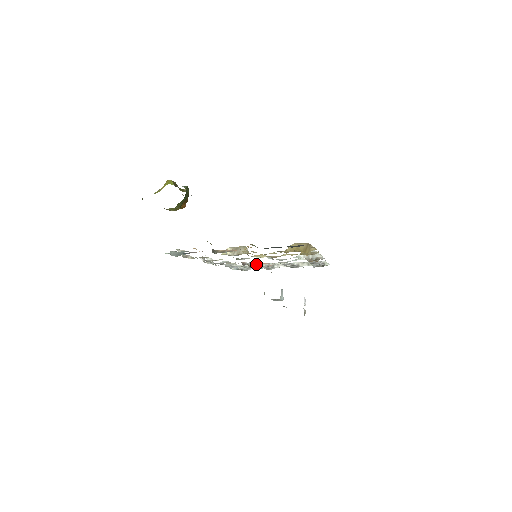
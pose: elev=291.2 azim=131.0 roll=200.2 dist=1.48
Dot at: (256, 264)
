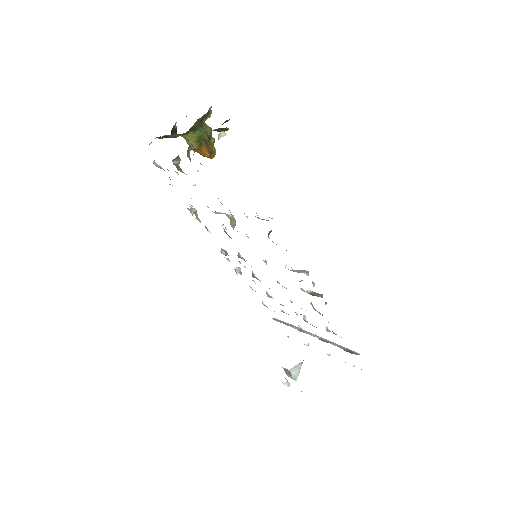
Dot at: occluded
